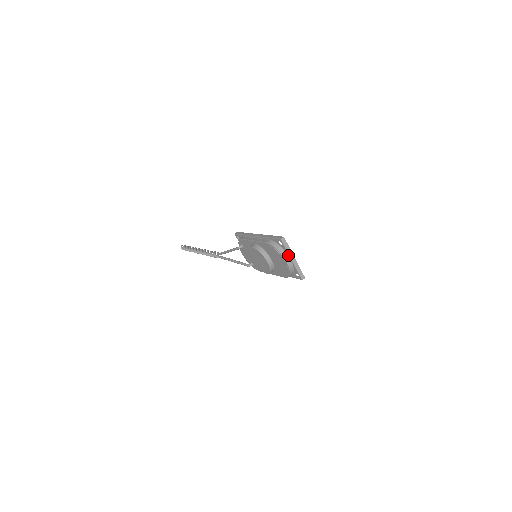
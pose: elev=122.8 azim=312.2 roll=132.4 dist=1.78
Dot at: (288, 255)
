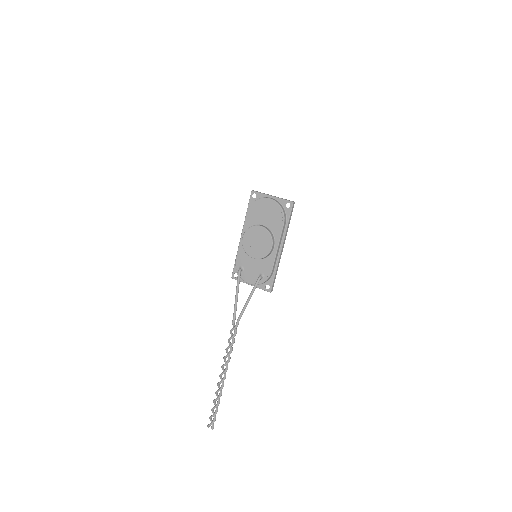
Dot at: (266, 196)
